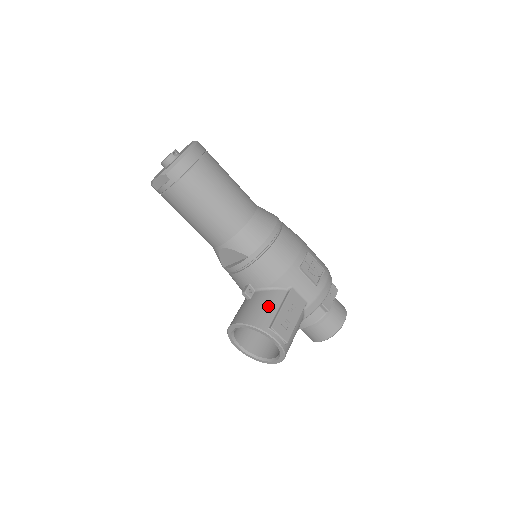
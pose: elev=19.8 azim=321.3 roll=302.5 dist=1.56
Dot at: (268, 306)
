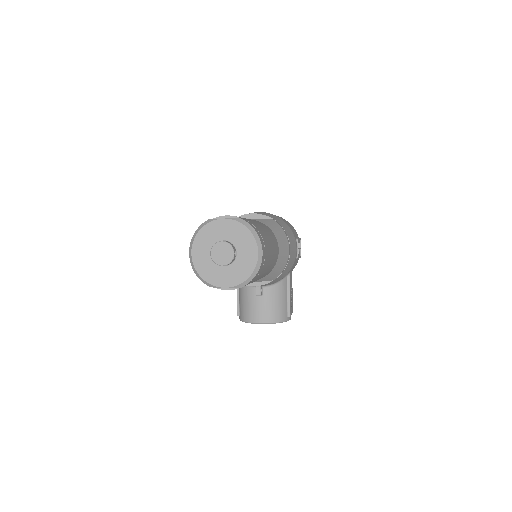
Dot at: (282, 300)
